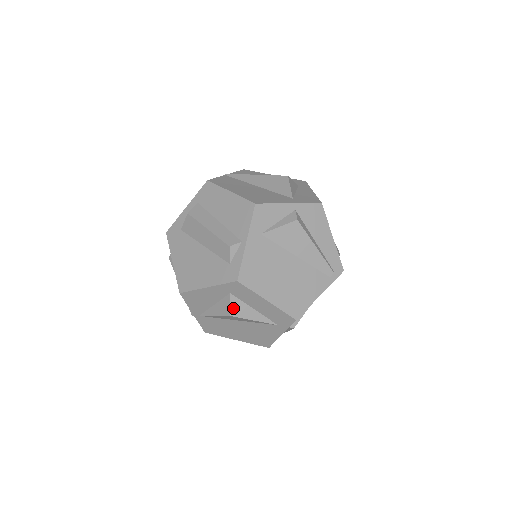
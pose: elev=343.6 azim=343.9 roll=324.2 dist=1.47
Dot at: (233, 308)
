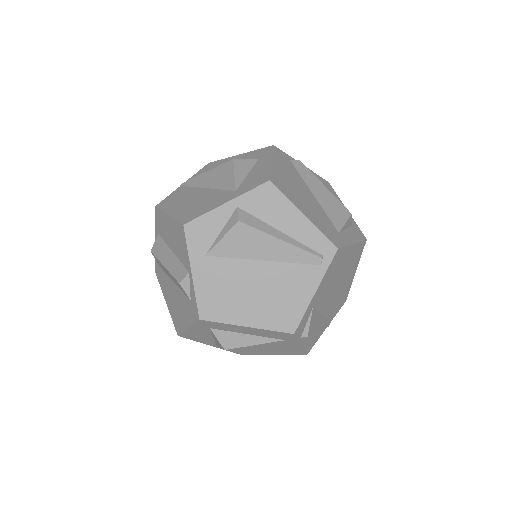
Dot at: (222, 341)
